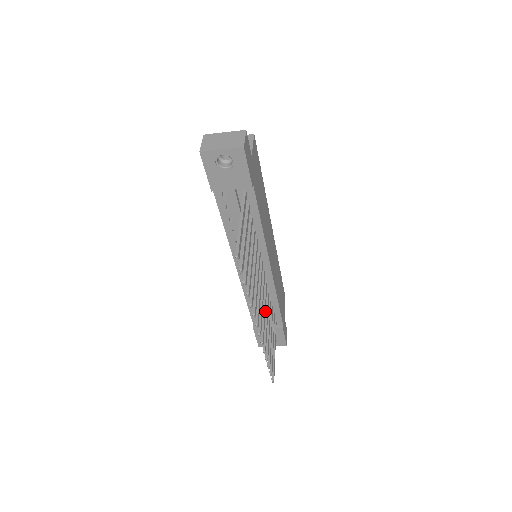
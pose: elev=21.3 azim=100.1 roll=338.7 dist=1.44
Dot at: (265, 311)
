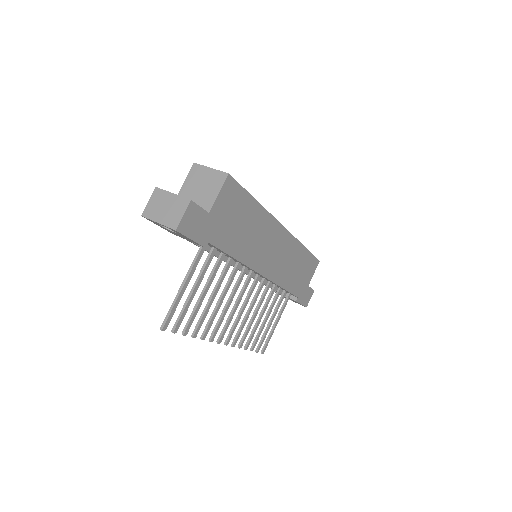
Dot at: (250, 312)
